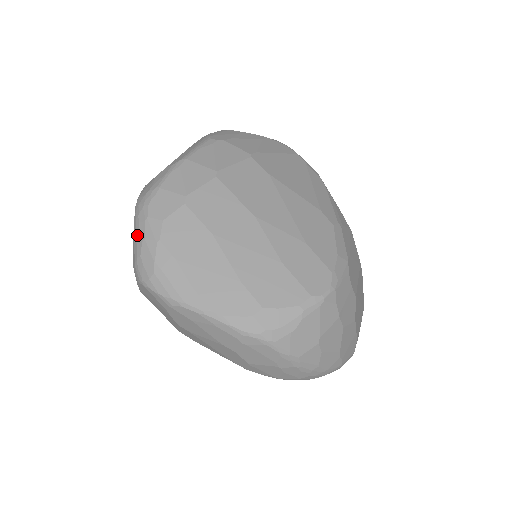
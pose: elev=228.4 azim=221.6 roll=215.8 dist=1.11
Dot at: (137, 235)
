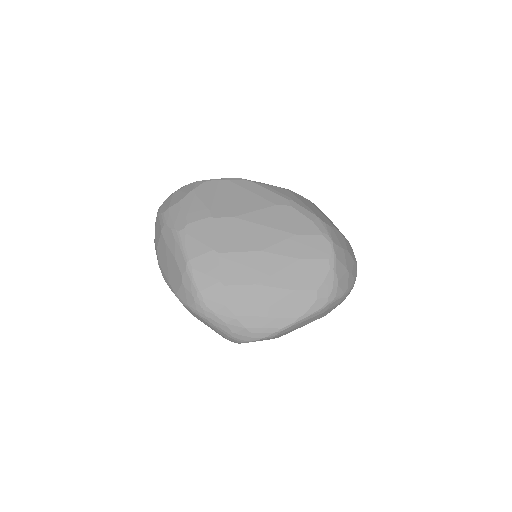
Dot at: (217, 325)
